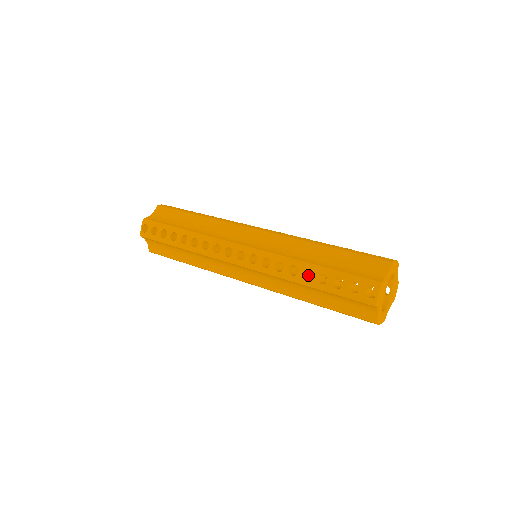
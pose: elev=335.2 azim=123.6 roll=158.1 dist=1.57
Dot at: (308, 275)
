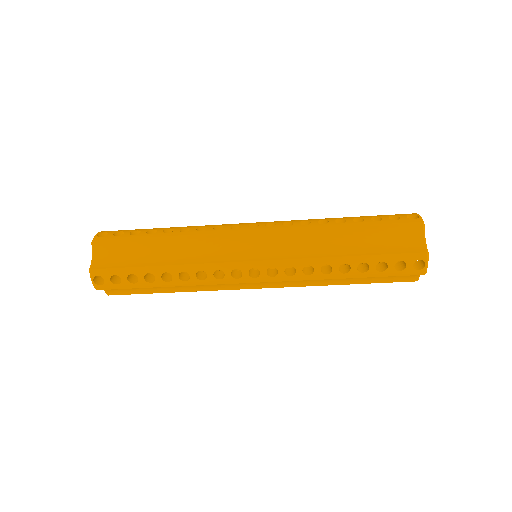
Dot at: occluded
